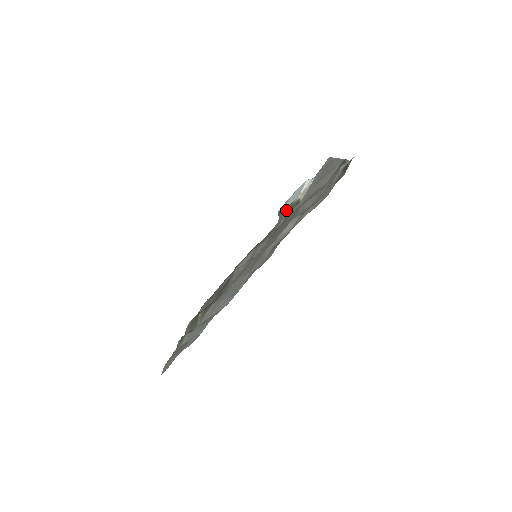
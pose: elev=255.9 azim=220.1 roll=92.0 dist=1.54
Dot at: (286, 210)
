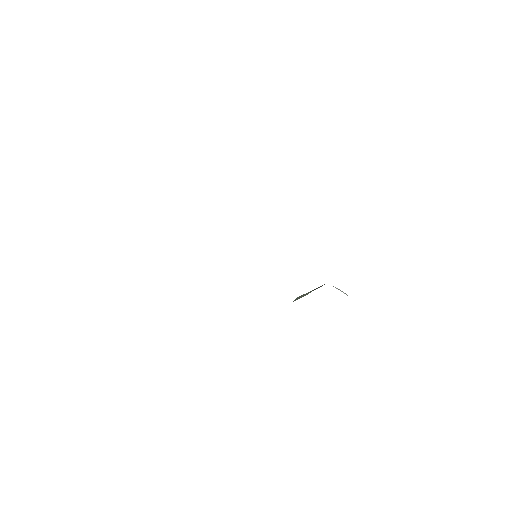
Dot at: (305, 295)
